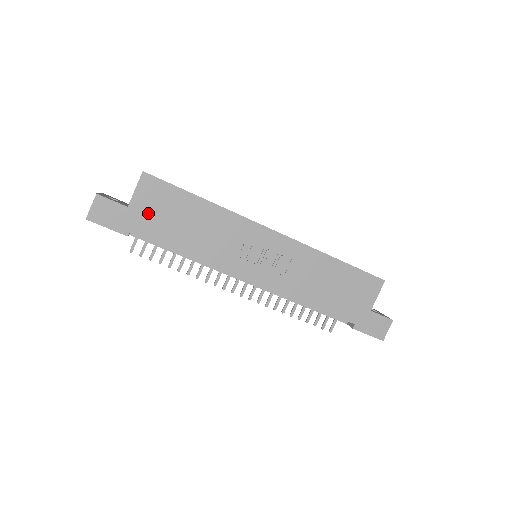
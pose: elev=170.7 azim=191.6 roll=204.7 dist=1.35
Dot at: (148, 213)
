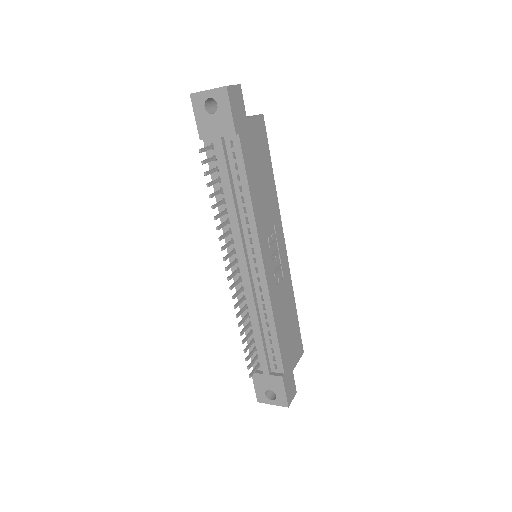
Dot at: (252, 139)
